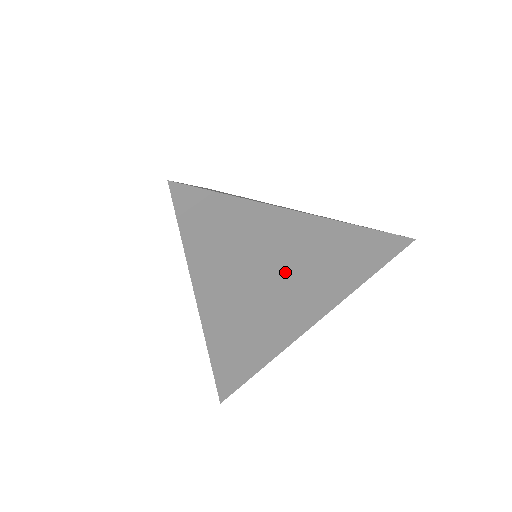
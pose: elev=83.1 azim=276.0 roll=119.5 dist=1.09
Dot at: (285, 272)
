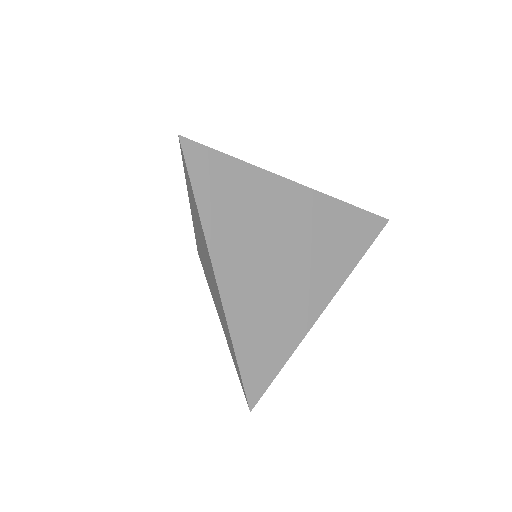
Dot at: (286, 240)
